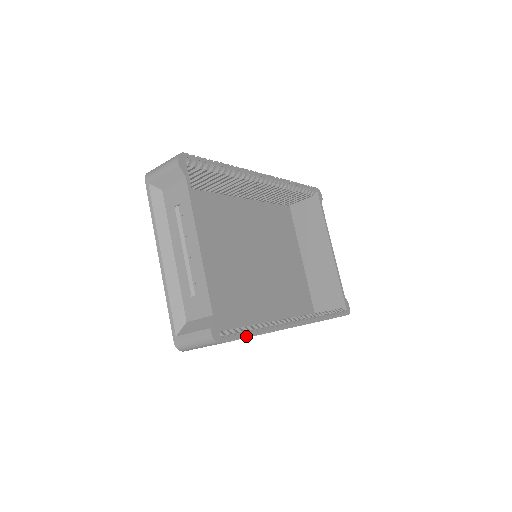
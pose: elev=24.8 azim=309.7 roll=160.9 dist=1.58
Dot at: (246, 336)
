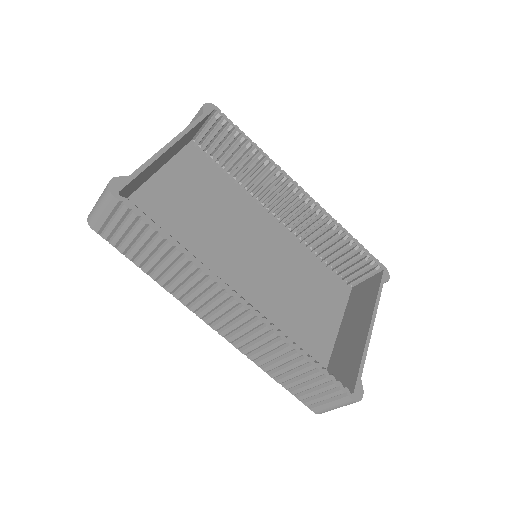
Dot at: (152, 227)
